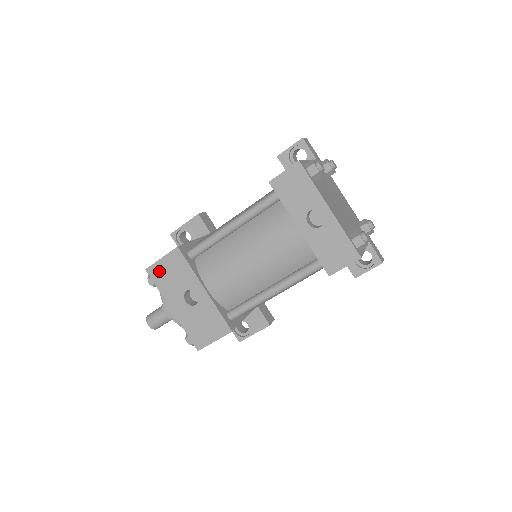
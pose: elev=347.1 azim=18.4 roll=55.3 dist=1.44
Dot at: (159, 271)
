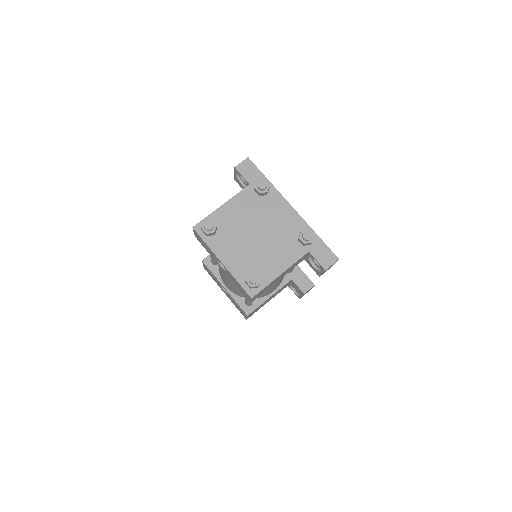
Dot at: (207, 271)
